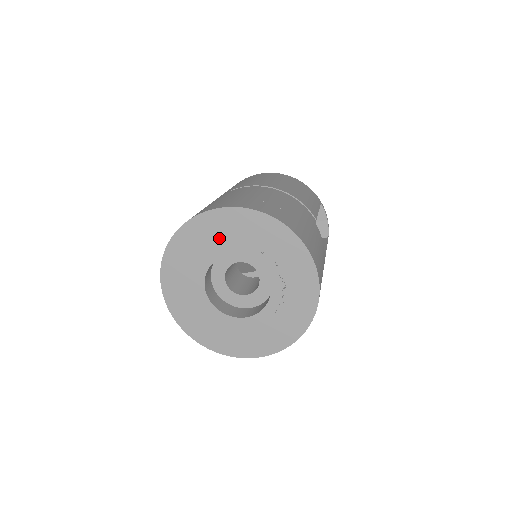
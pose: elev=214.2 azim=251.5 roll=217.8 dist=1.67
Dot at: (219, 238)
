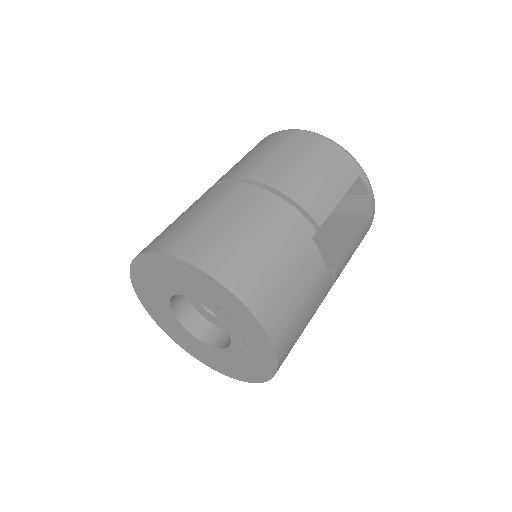
Dot at: (168, 278)
